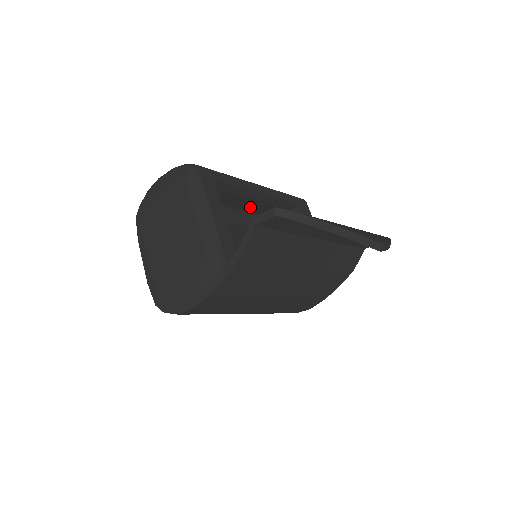
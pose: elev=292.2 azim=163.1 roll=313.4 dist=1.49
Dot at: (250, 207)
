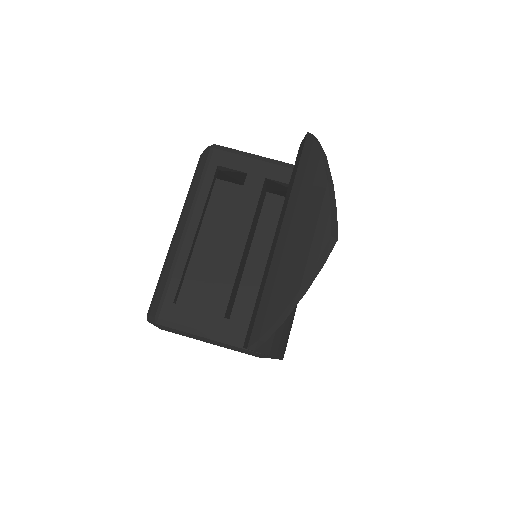
Dot at: occluded
